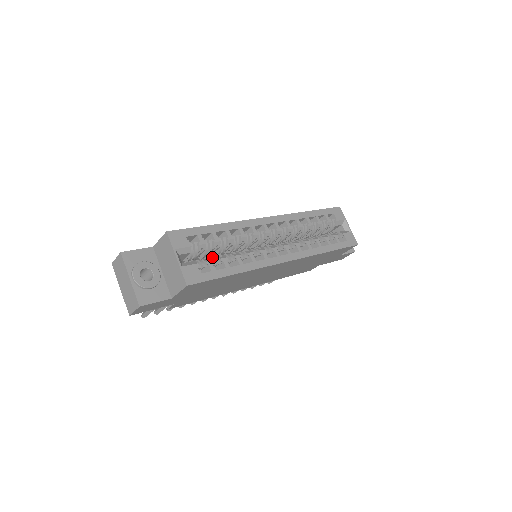
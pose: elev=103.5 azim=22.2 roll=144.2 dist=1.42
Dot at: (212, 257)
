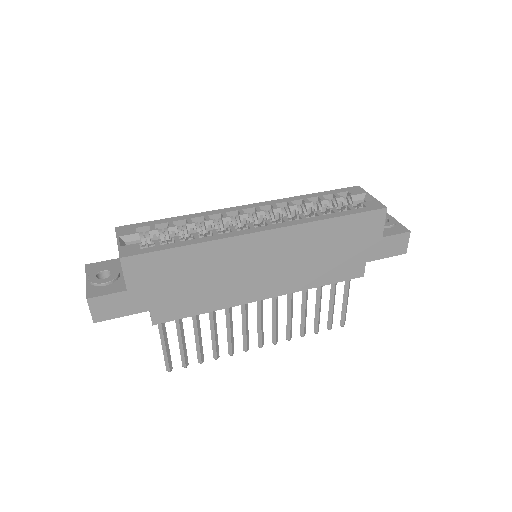
Dot at: (167, 242)
